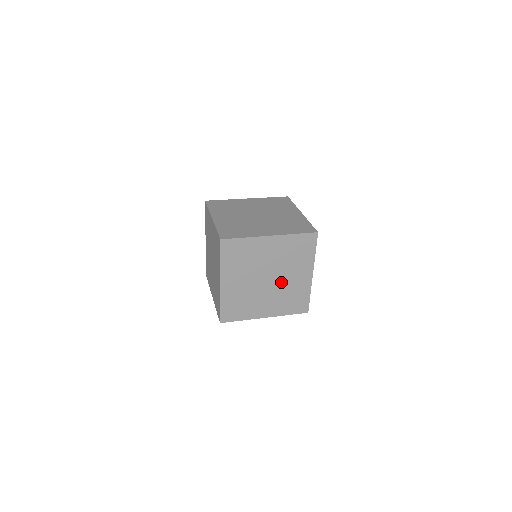
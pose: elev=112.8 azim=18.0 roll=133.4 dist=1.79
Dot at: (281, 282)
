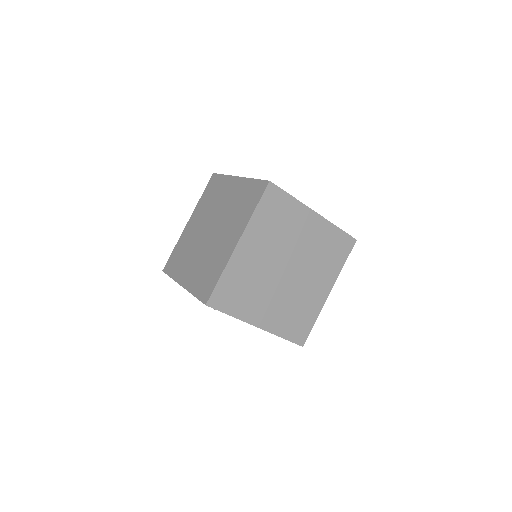
Dot at: (297, 283)
